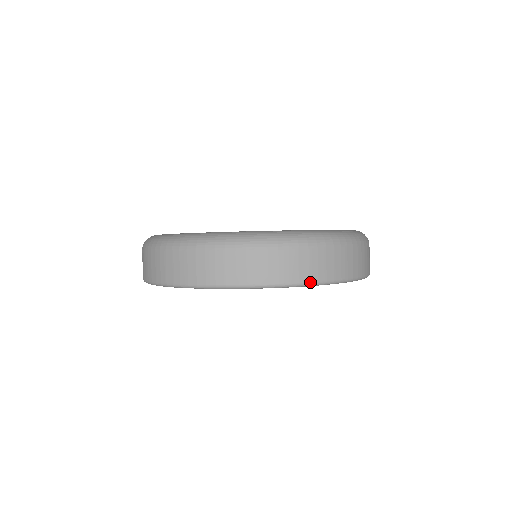
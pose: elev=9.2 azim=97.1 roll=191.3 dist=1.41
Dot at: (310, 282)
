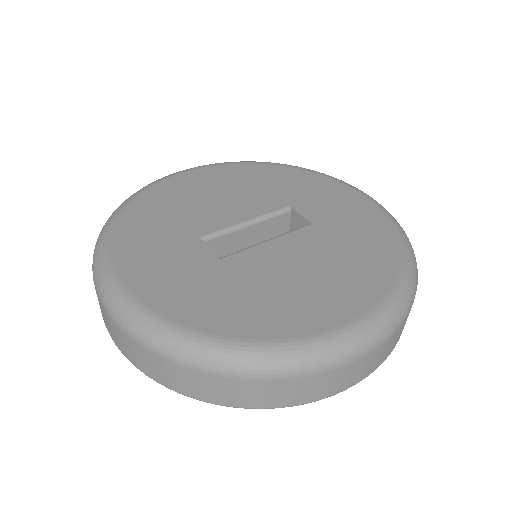
Dot at: occluded
